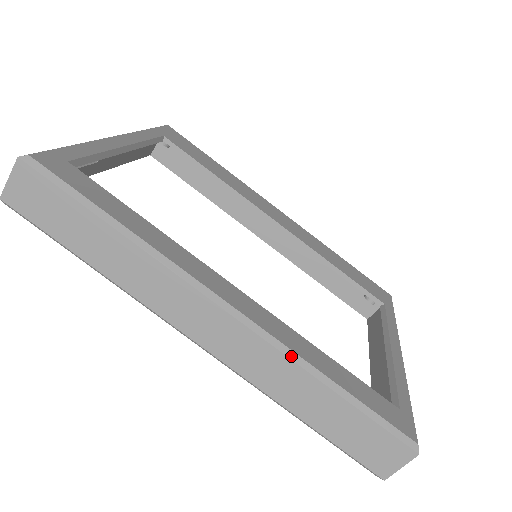
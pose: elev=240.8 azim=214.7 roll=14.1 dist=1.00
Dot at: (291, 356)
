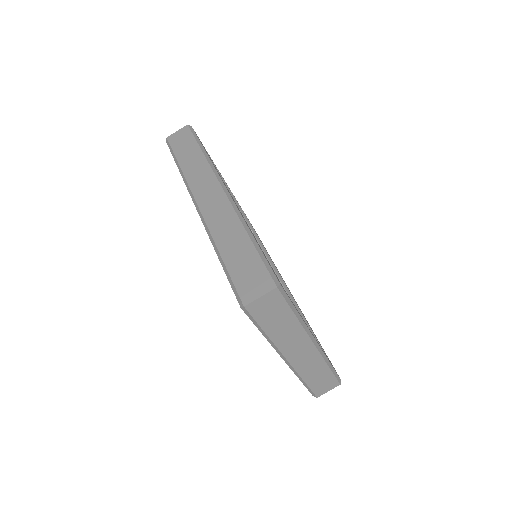
Dot at: (239, 215)
